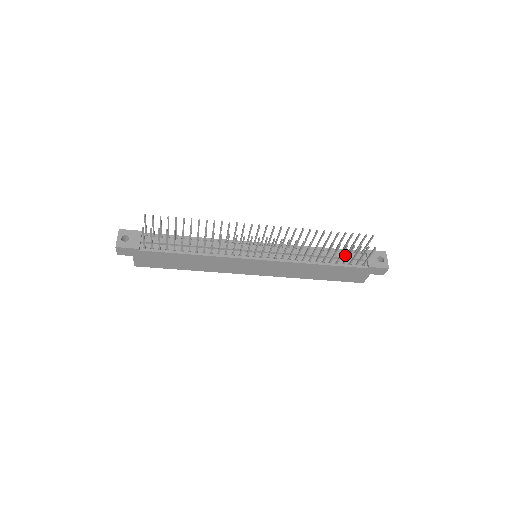
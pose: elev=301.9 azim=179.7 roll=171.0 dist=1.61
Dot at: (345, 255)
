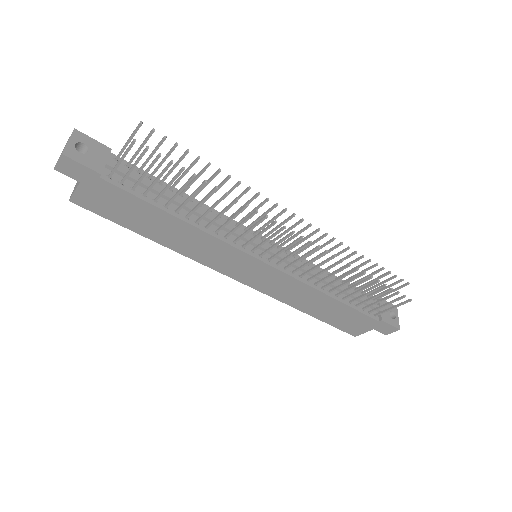
Dot at: occluded
